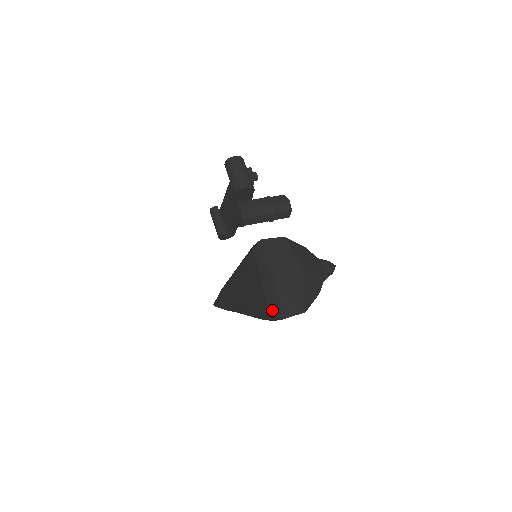
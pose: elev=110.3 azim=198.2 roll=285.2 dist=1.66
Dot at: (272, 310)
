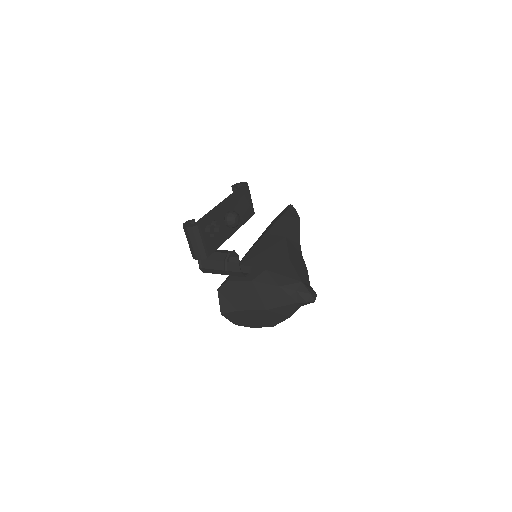
Dot at: (238, 324)
